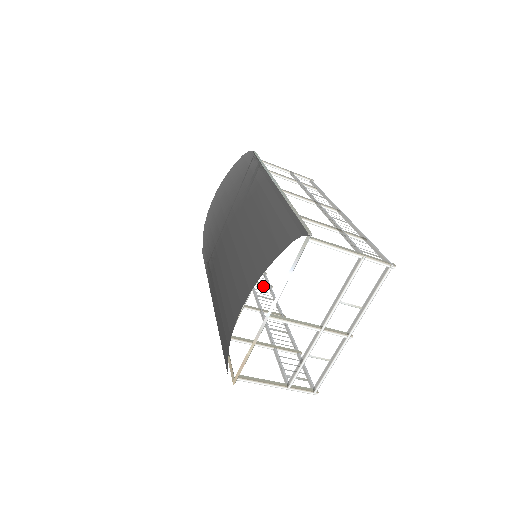
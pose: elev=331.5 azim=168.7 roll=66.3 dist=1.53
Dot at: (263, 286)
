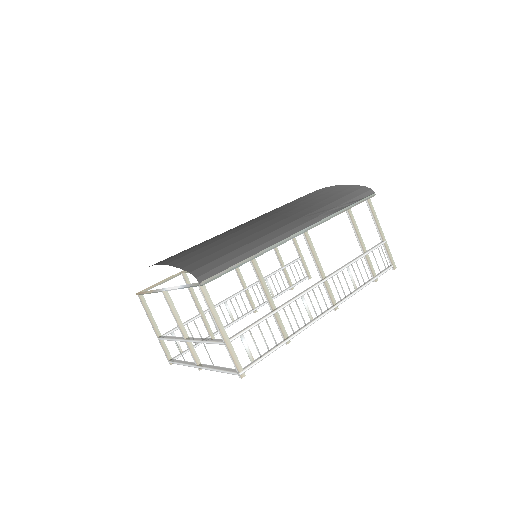
Dot at: (288, 281)
